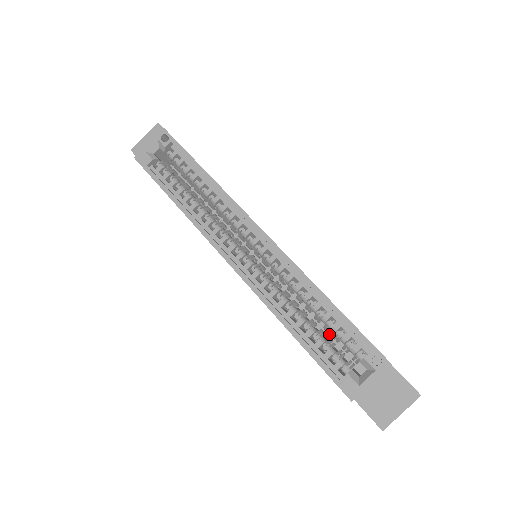
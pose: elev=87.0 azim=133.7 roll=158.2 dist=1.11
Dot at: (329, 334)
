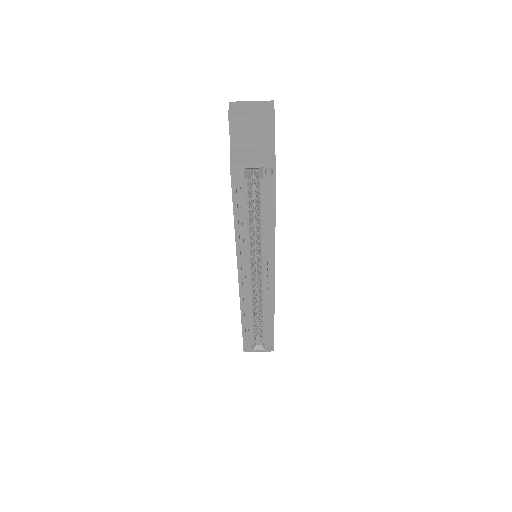
Dot at: occluded
